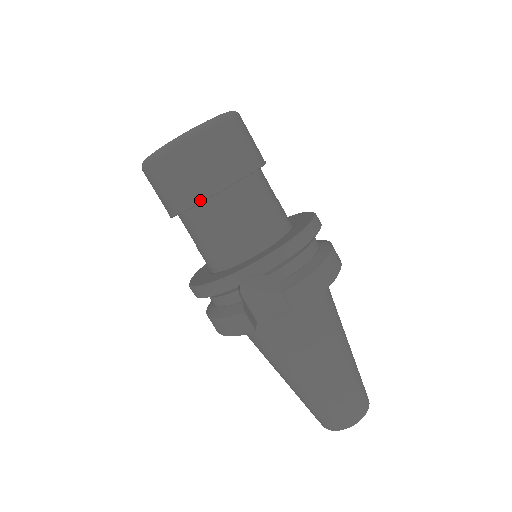
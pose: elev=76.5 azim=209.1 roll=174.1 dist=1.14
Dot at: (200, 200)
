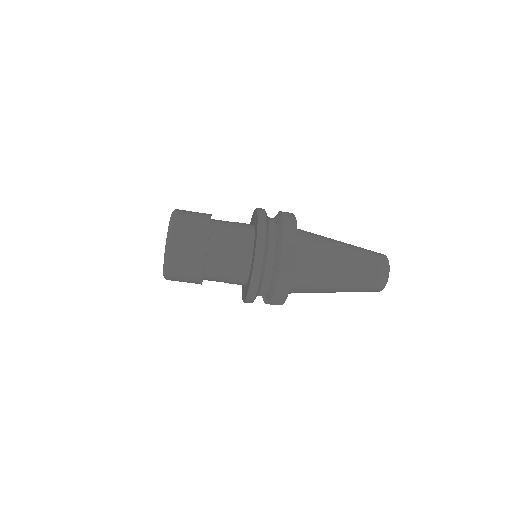
Dot at: occluded
